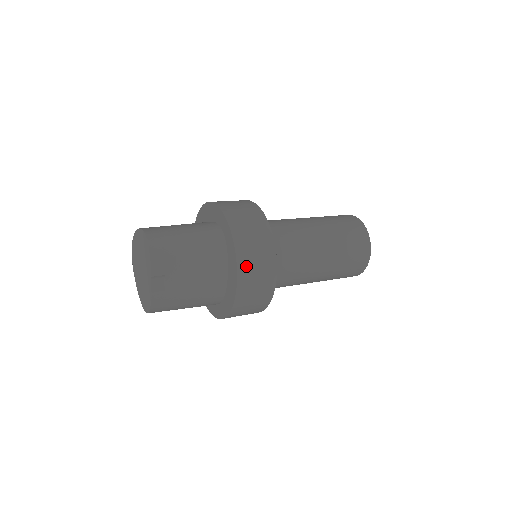
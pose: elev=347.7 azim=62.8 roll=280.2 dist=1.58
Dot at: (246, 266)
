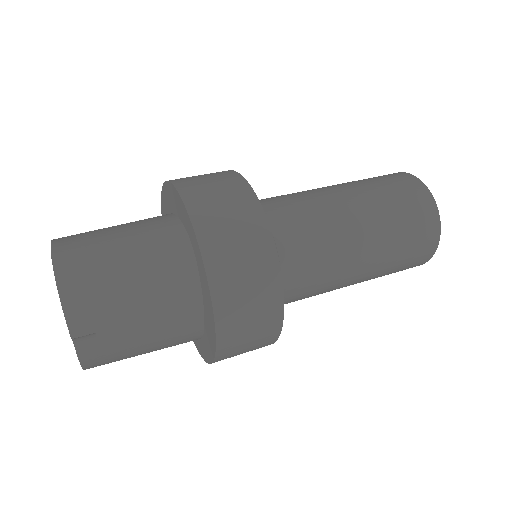
Dot at: (230, 313)
